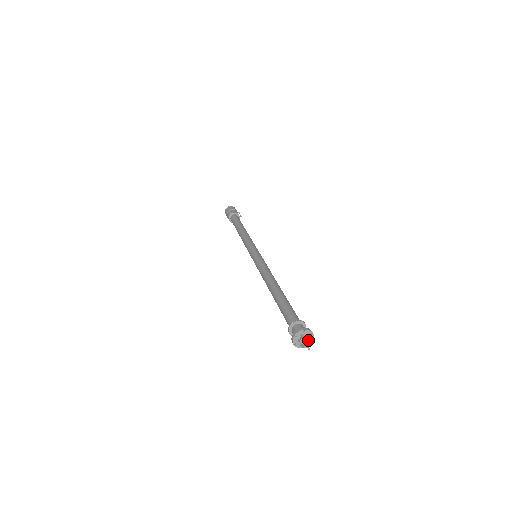
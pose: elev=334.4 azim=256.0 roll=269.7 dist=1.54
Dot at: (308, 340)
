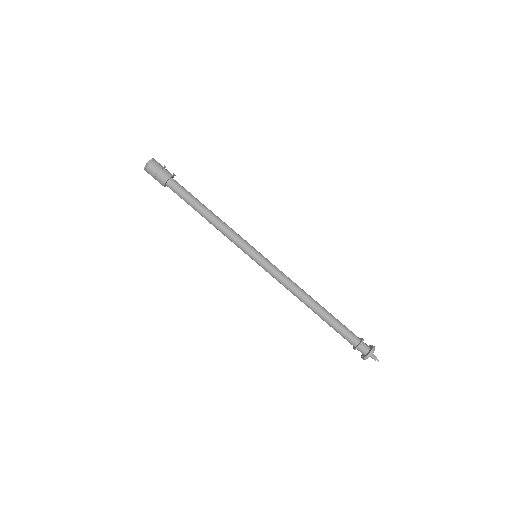
Dot at: occluded
